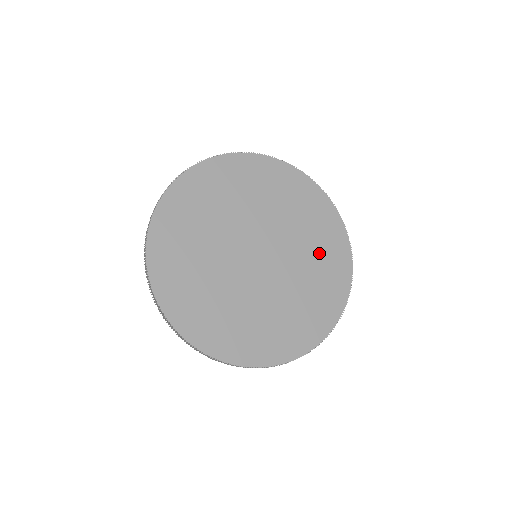
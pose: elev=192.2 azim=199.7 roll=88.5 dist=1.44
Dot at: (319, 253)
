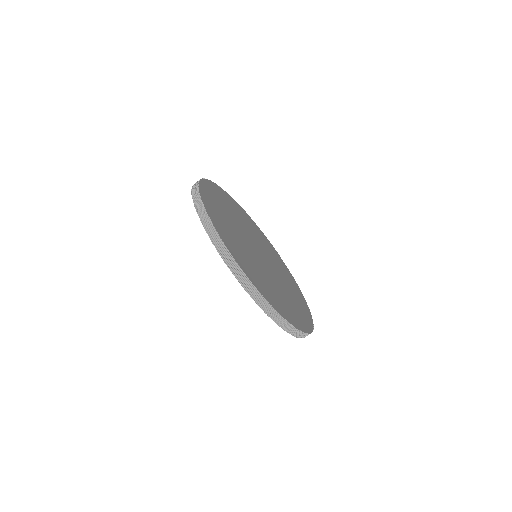
Dot at: (294, 298)
